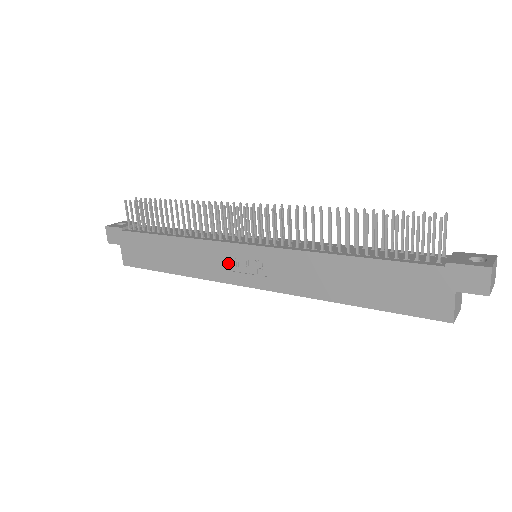
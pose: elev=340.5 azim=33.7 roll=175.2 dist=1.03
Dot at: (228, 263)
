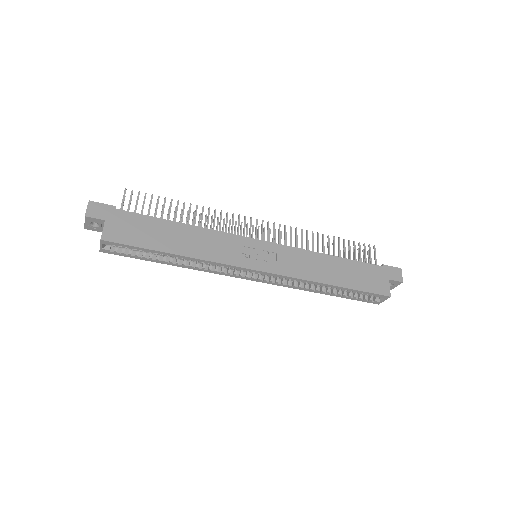
Dot at: (241, 251)
